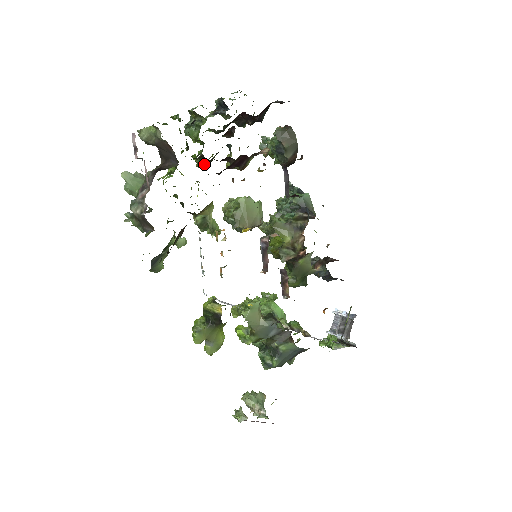
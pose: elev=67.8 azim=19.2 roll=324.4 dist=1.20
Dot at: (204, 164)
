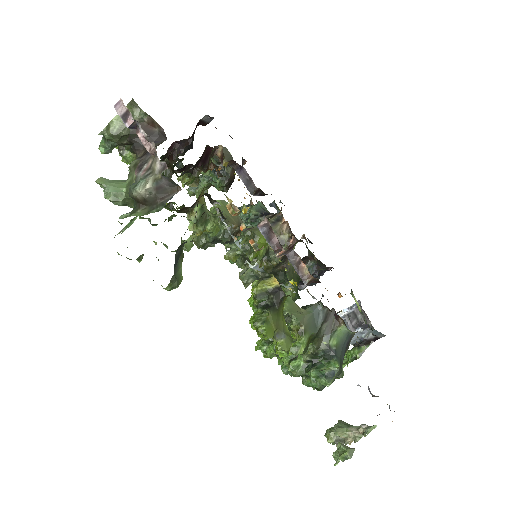
Dot at: (169, 174)
